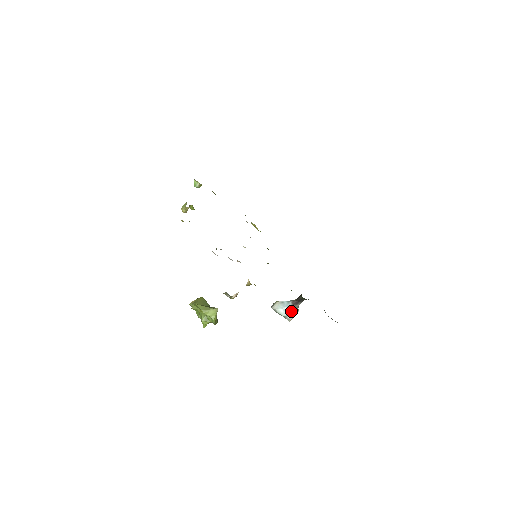
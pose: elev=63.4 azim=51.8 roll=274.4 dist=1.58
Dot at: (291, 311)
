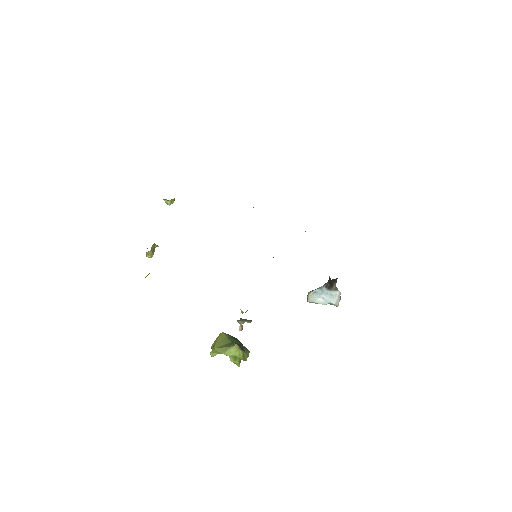
Dot at: (332, 296)
